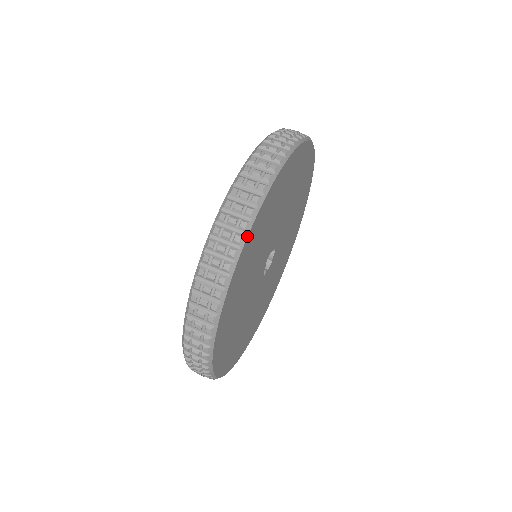
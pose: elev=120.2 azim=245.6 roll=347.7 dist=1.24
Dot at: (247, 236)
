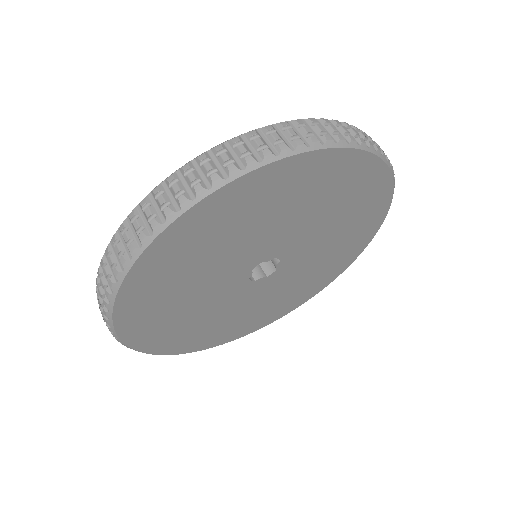
Dot at: (143, 250)
